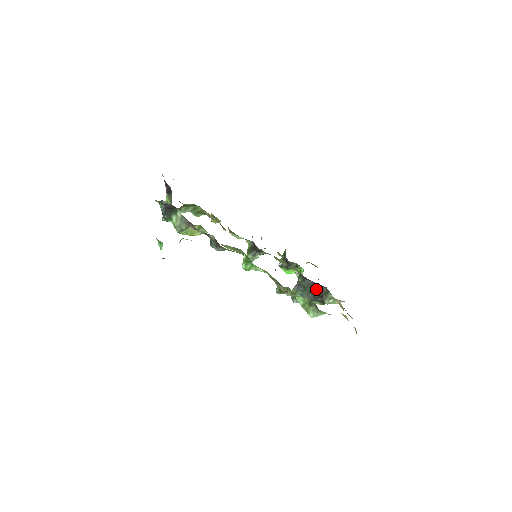
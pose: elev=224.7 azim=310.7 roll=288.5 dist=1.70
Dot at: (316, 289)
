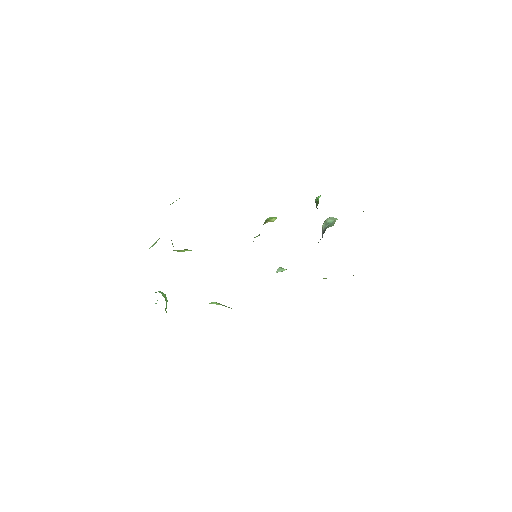
Dot at: occluded
